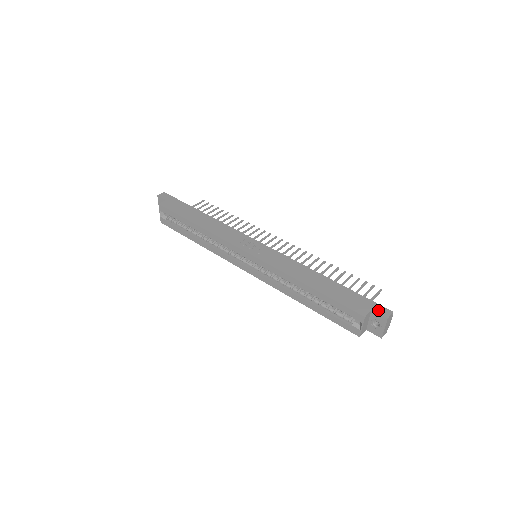
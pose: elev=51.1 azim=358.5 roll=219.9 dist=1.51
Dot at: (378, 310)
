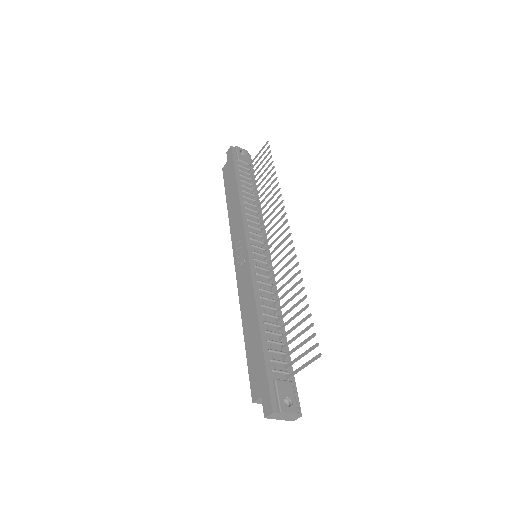
Dot at: (264, 401)
